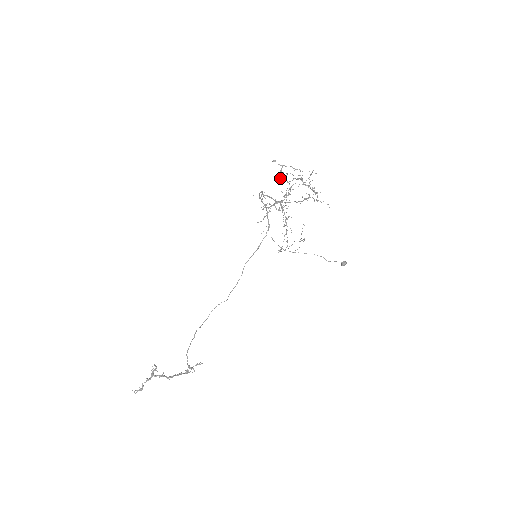
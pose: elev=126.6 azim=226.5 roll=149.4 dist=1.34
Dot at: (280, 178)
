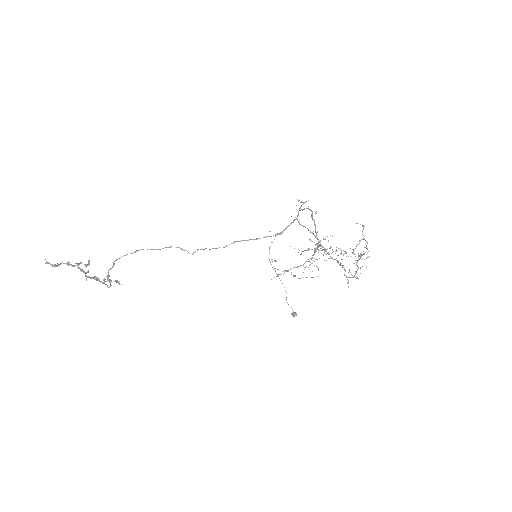
Dot at: occluded
